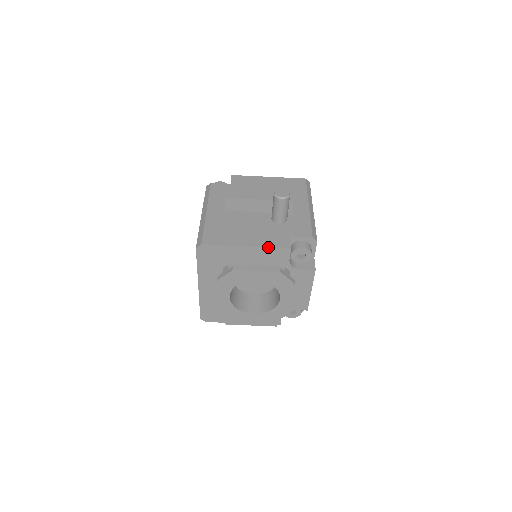
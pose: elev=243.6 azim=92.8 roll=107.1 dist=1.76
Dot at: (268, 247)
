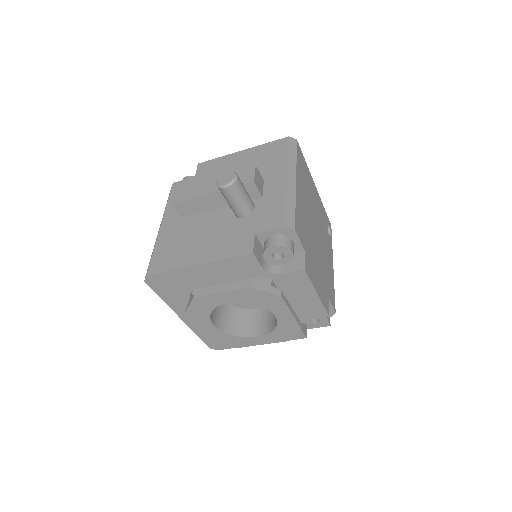
Dot at: (223, 259)
